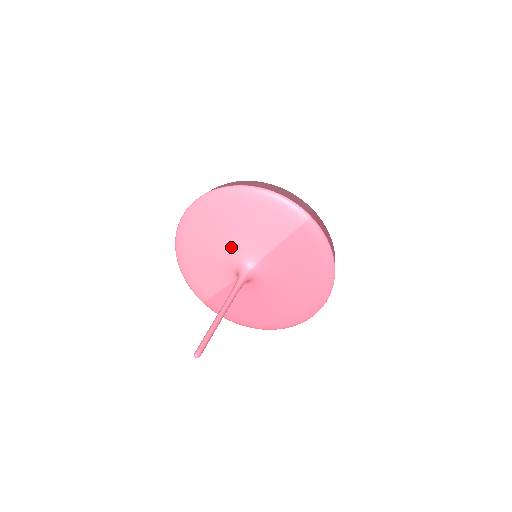
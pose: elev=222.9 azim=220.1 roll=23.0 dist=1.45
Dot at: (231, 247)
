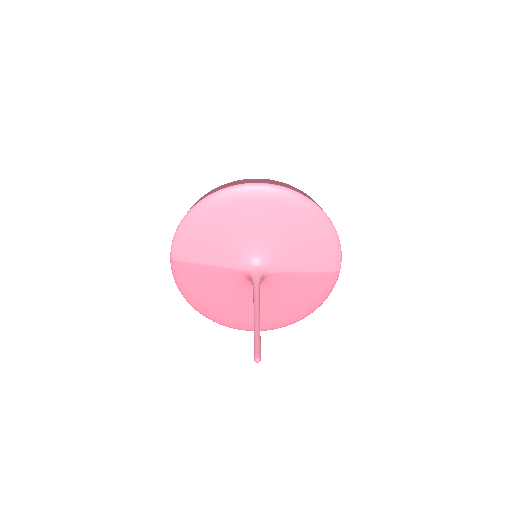
Dot at: (265, 245)
